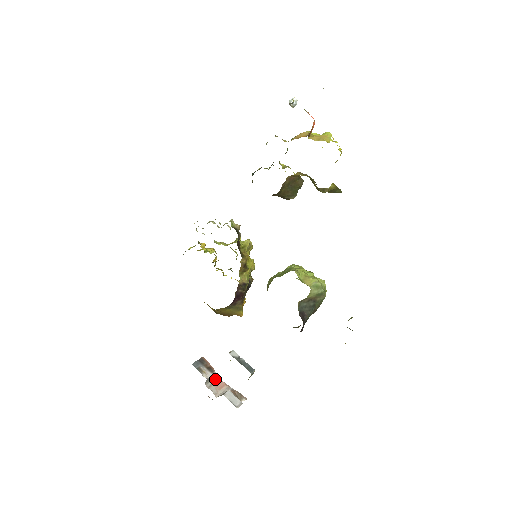
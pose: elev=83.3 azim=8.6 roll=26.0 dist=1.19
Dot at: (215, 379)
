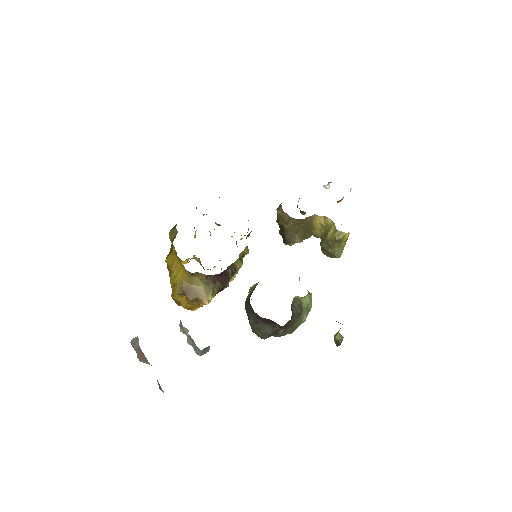
Dot at: (139, 349)
